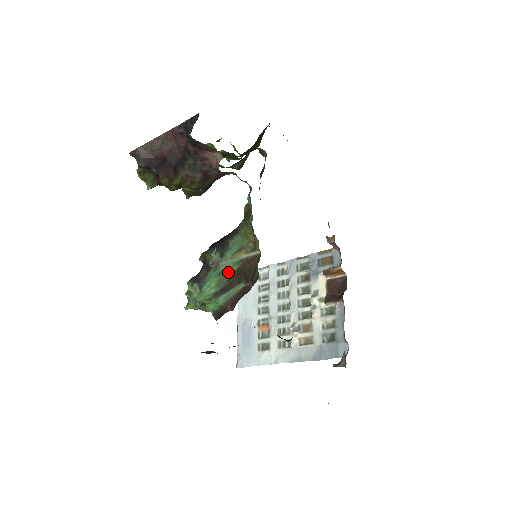
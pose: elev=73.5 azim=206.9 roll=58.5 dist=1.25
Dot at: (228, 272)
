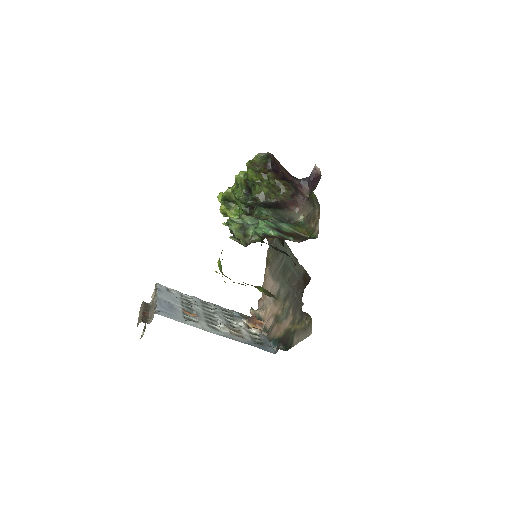
Dot at: (283, 229)
